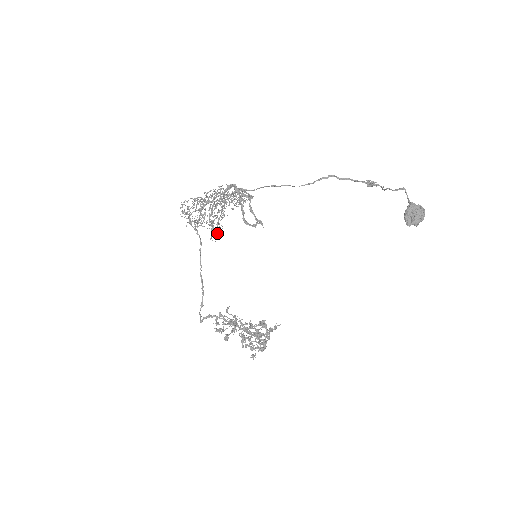
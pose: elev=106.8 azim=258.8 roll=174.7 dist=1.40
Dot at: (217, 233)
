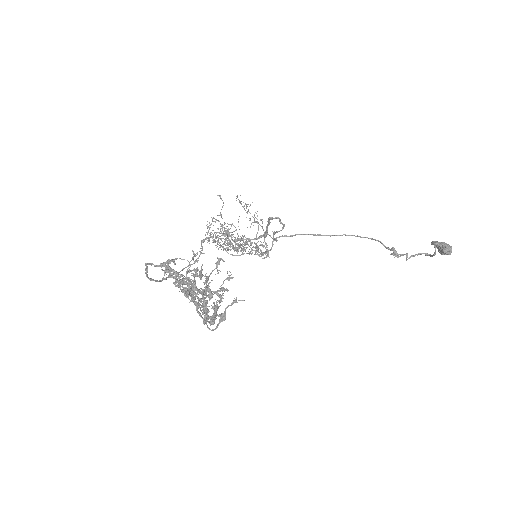
Dot at: occluded
